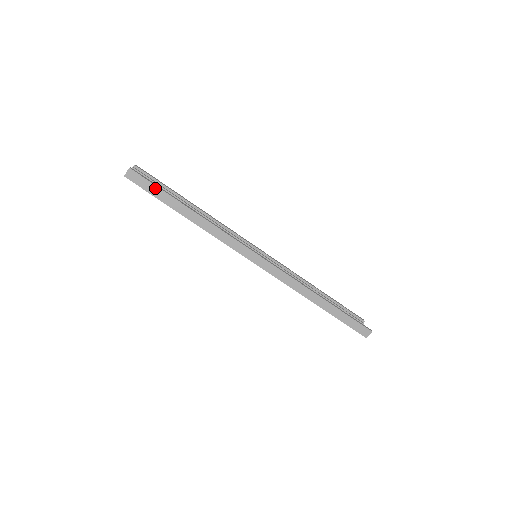
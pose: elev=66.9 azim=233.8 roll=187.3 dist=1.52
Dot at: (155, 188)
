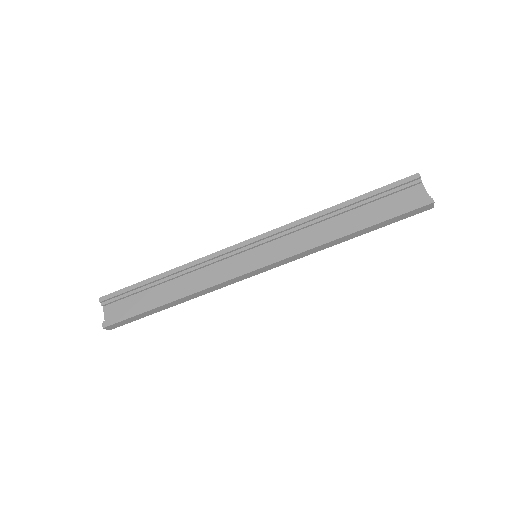
Dot at: (133, 318)
